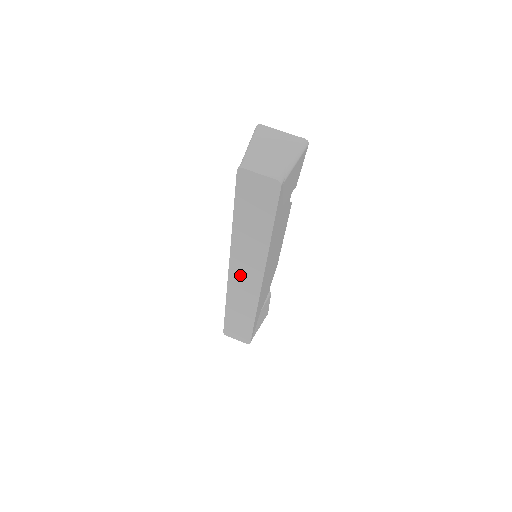
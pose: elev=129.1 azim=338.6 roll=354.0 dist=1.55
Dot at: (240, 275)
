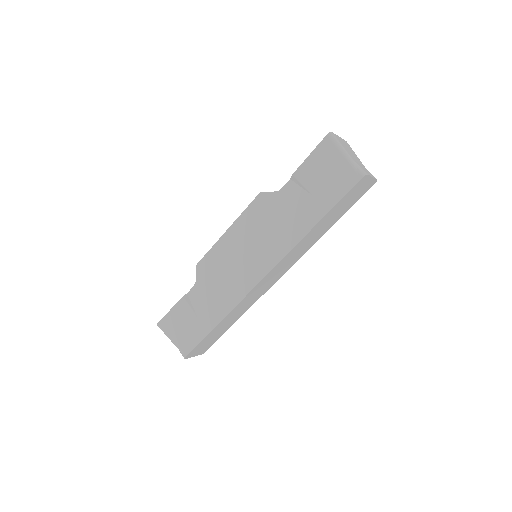
Dot at: (270, 277)
